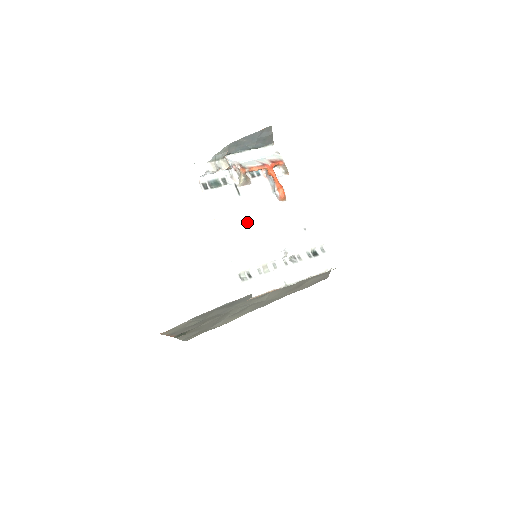
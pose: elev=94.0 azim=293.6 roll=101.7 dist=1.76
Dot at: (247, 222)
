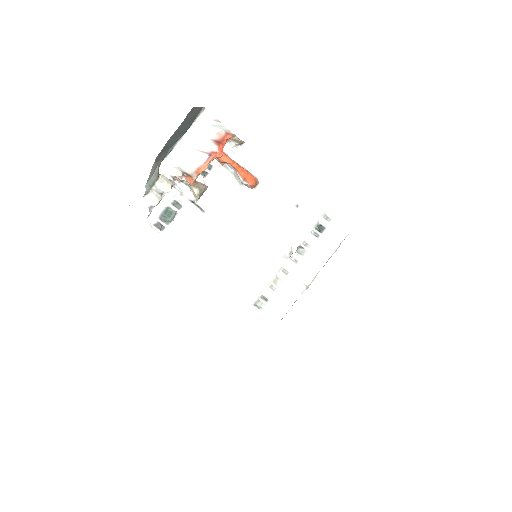
Dot at: (230, 240)
